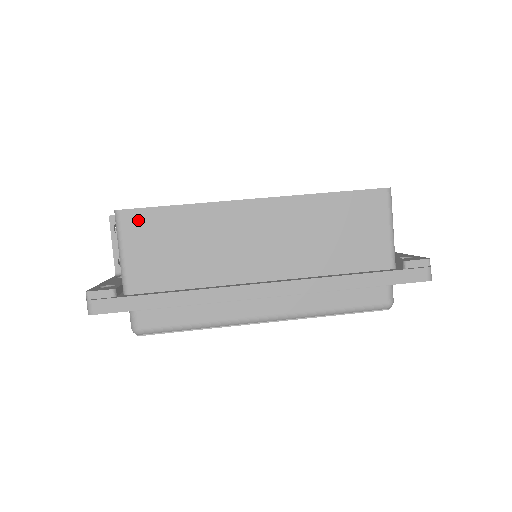
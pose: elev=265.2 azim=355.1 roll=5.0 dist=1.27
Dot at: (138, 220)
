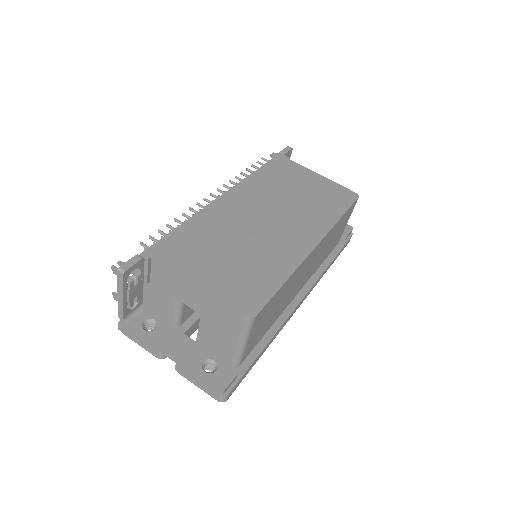
Dot at: (262, 314)
